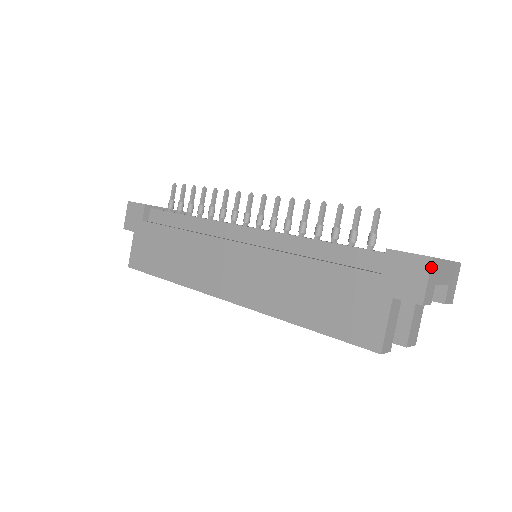
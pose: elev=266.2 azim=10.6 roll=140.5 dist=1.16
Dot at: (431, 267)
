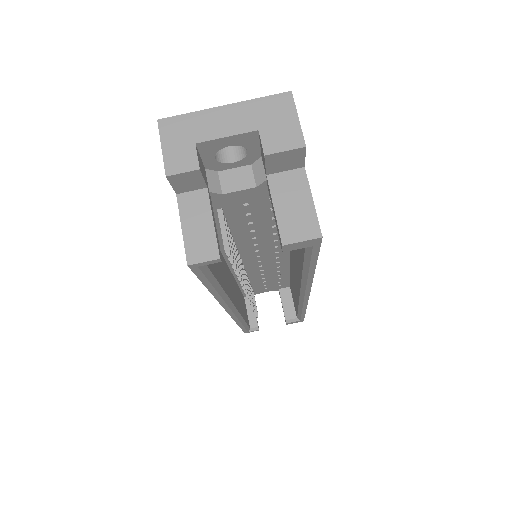
Dot at: (161, 131)
